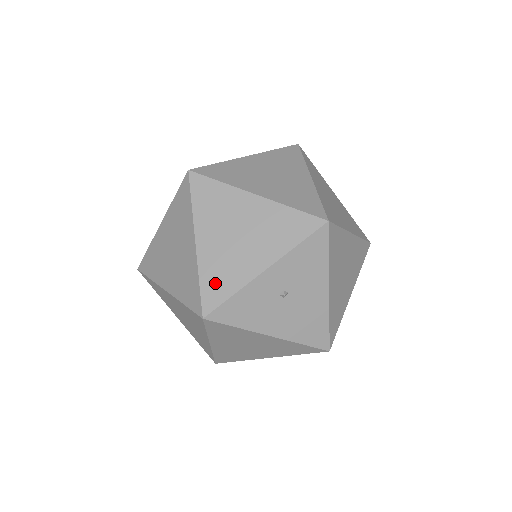
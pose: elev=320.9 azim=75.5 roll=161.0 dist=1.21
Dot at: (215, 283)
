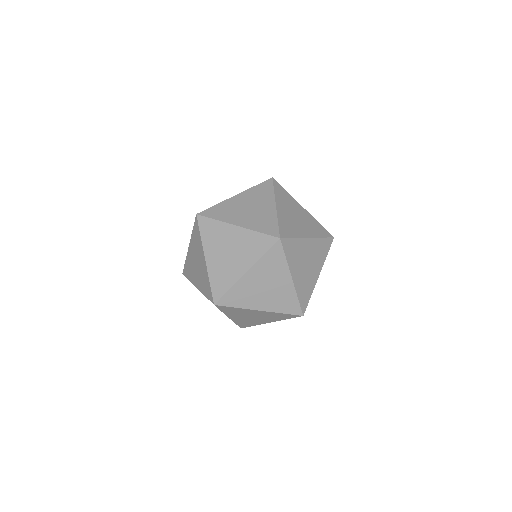
Dot at: (304, 295)
